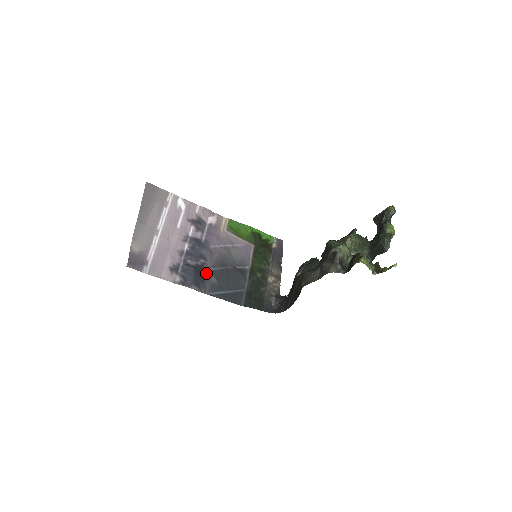
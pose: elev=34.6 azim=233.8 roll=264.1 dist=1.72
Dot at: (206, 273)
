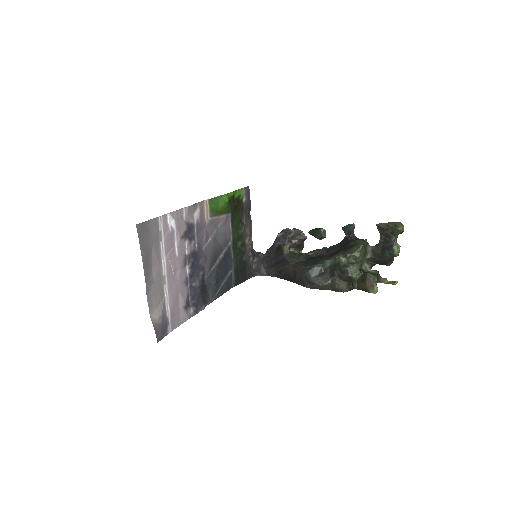
Dot at: (206, 282)
